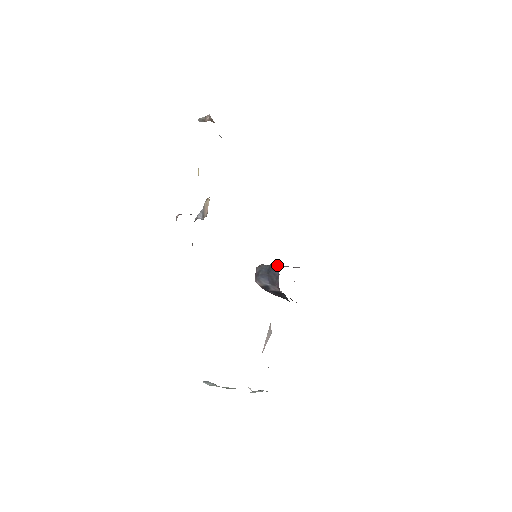
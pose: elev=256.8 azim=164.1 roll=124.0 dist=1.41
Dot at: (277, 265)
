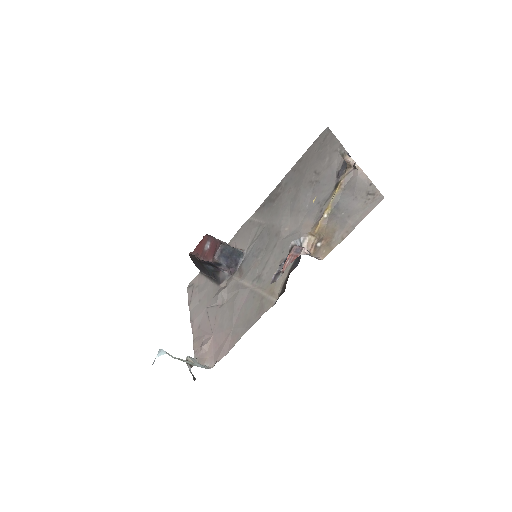
Dot at: (241, 253)
